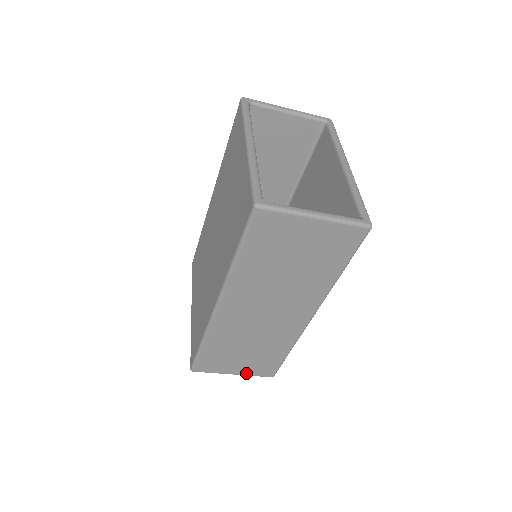
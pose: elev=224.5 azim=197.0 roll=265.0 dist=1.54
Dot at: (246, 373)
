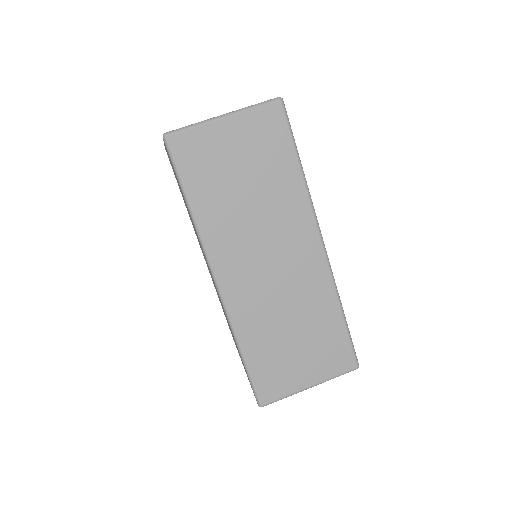
Dot at: (323, 377)
